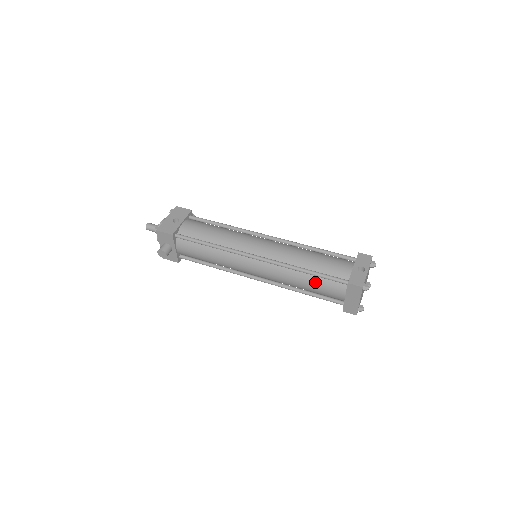
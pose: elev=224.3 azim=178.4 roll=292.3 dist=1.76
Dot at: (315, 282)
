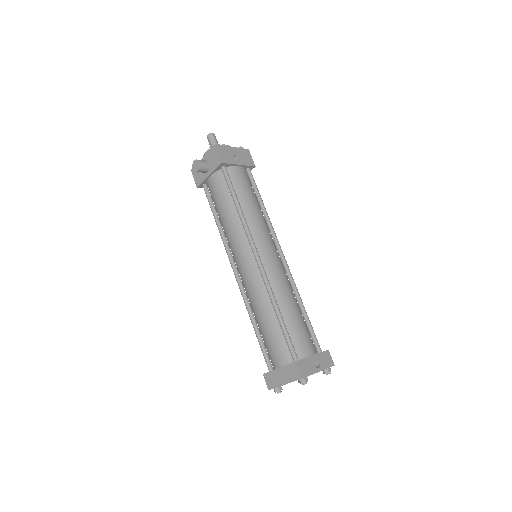
Dot at: (274, 329)
